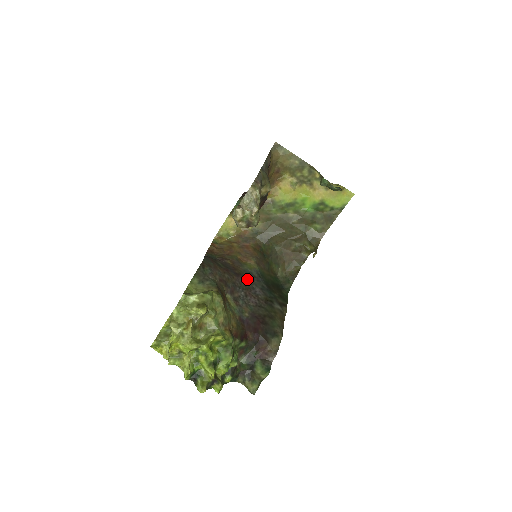
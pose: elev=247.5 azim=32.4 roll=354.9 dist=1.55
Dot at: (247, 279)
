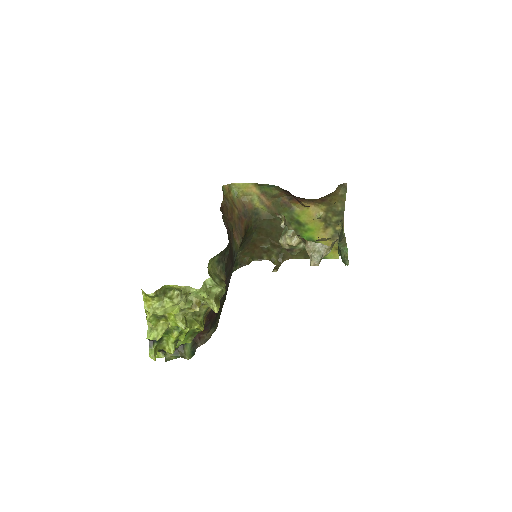
Dot at: occluded
